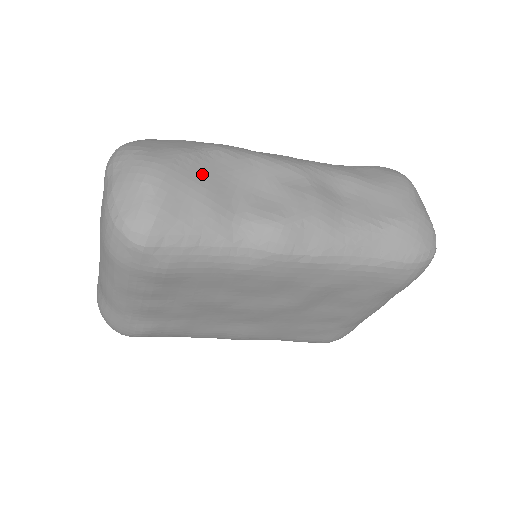
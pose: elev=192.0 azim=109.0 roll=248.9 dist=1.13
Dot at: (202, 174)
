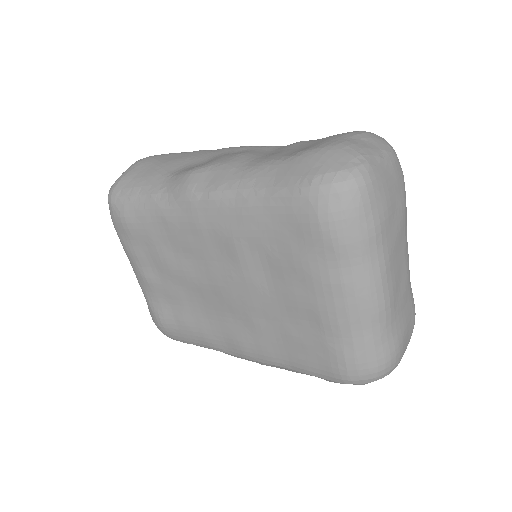
Dot at: (170, 158)
